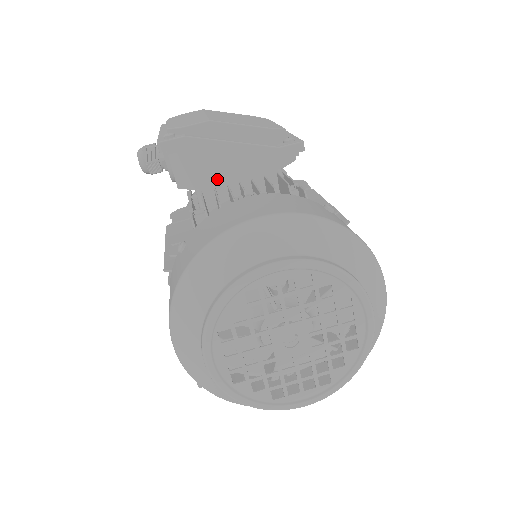
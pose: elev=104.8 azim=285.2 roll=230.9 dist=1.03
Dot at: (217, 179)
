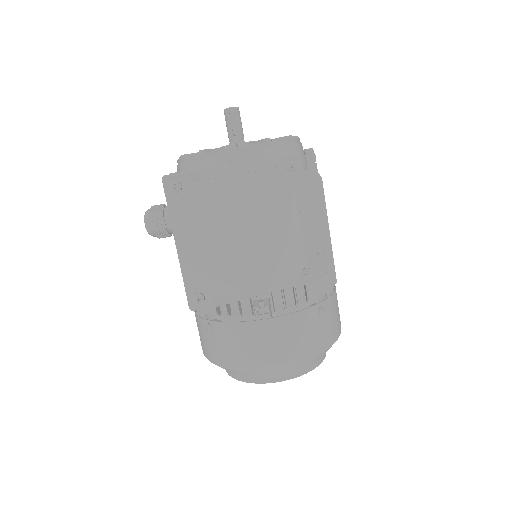
Dot at: occluded
